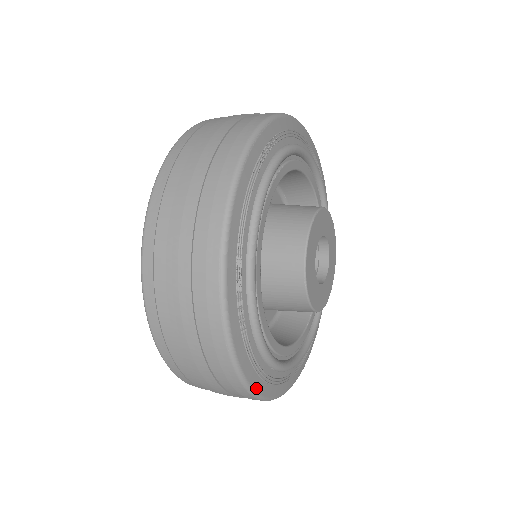
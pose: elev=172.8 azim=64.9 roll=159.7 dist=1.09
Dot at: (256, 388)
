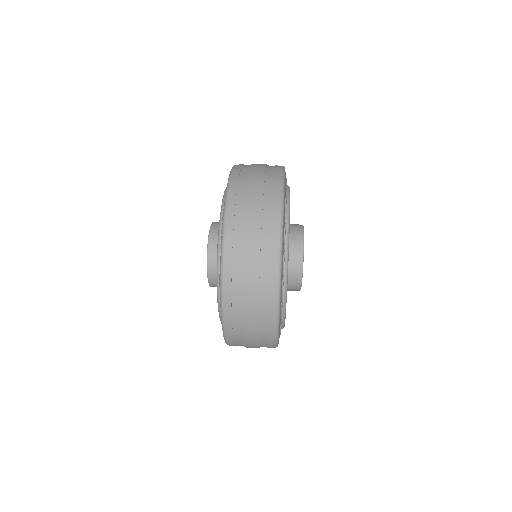
Dot at: occluded
